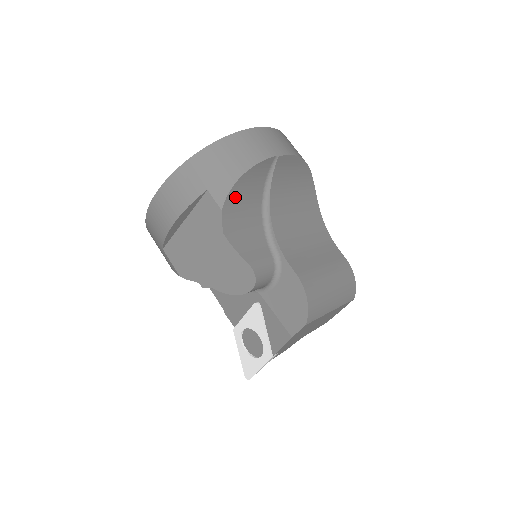
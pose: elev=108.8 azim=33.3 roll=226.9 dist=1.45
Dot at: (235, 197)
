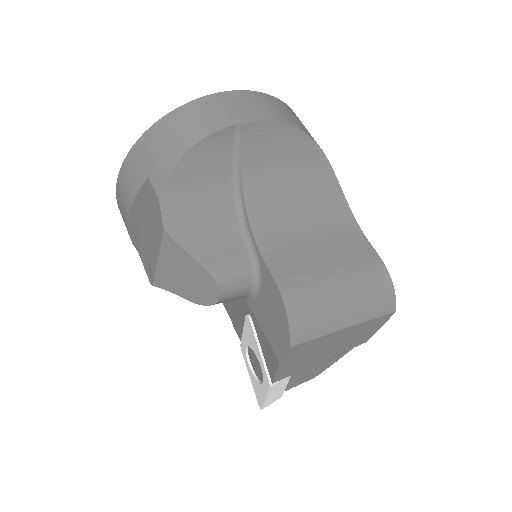
Dot at: (181, 183)
